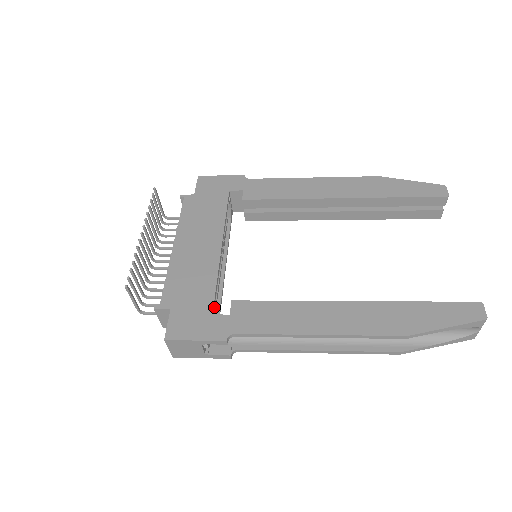
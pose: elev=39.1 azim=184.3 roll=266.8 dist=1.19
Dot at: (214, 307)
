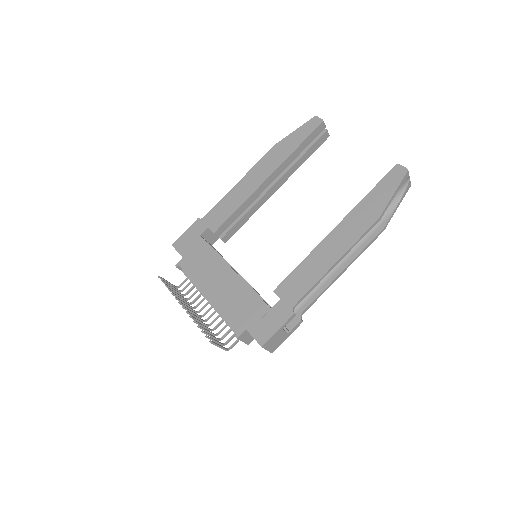
Dot at: (267, 305)
